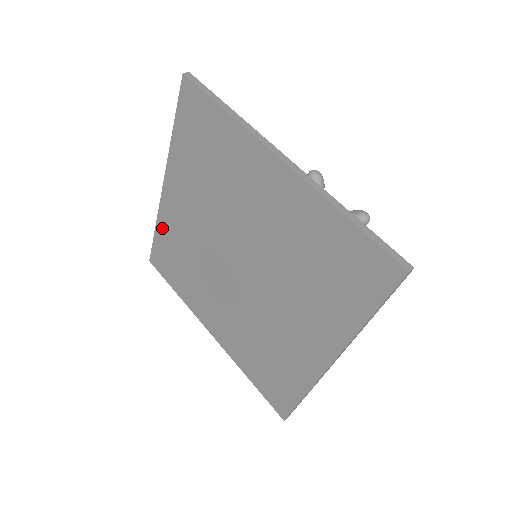
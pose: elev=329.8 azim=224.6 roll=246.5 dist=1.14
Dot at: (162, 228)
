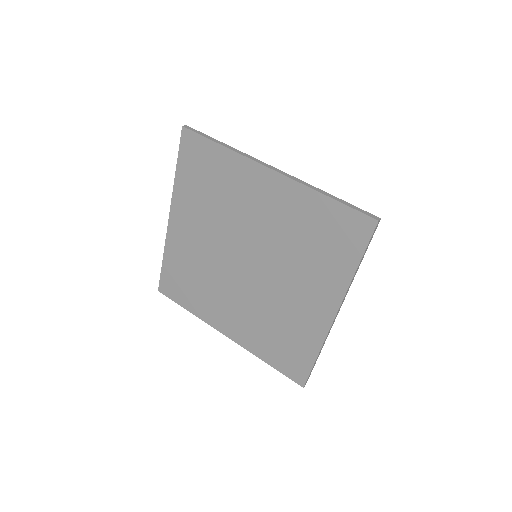
Dot at: (170, 256)
